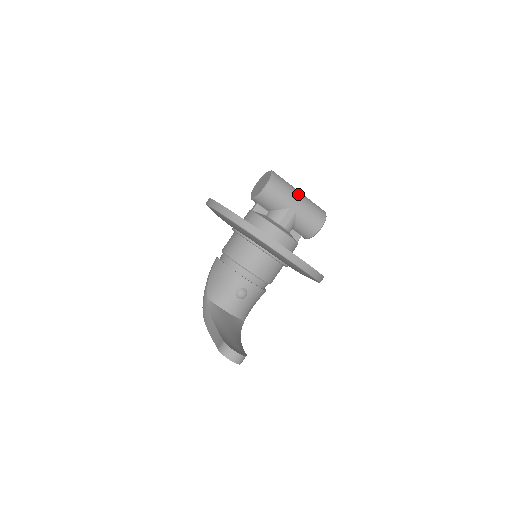
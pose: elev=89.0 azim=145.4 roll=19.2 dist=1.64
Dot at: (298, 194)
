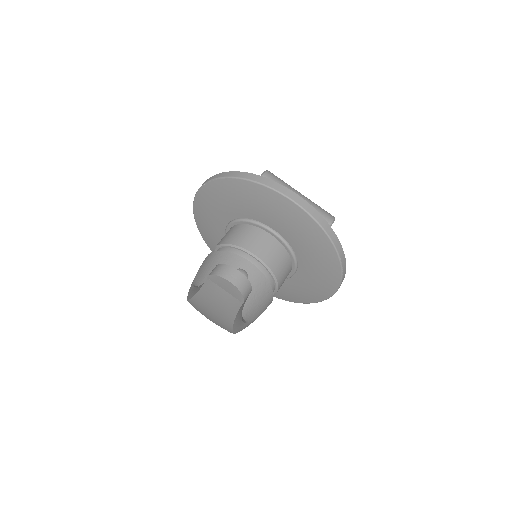
Dot at: (298, 192)
